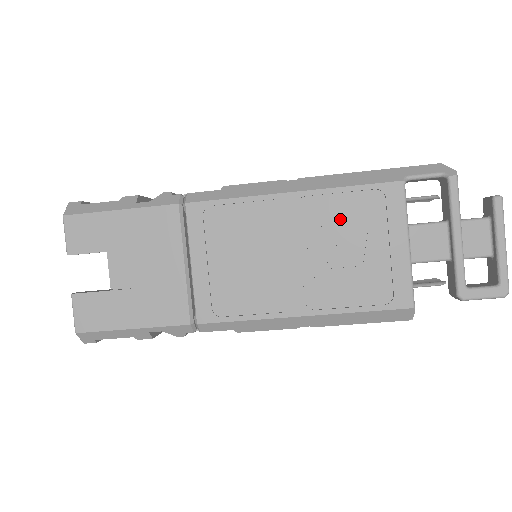
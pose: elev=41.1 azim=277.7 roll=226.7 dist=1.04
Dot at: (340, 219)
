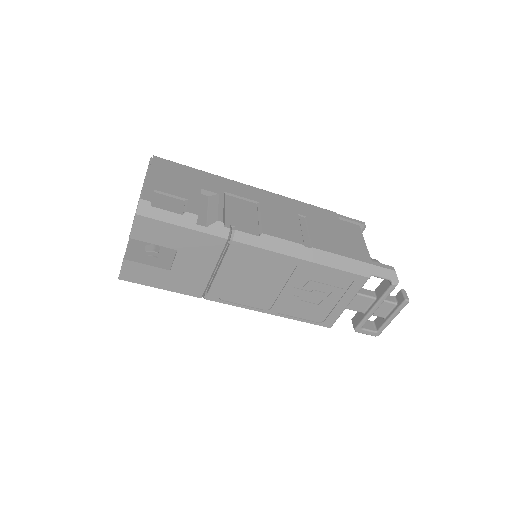
Dot at: (322, 281)
